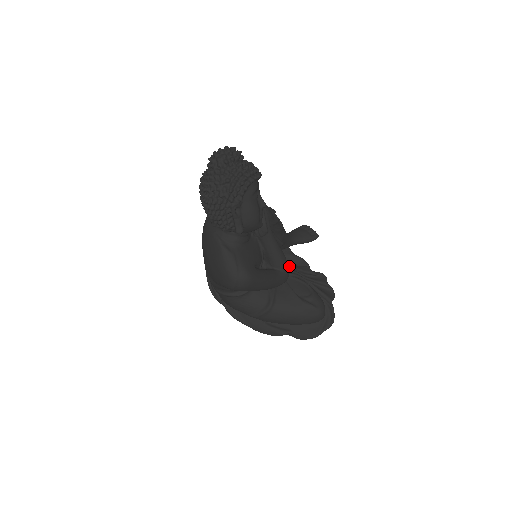
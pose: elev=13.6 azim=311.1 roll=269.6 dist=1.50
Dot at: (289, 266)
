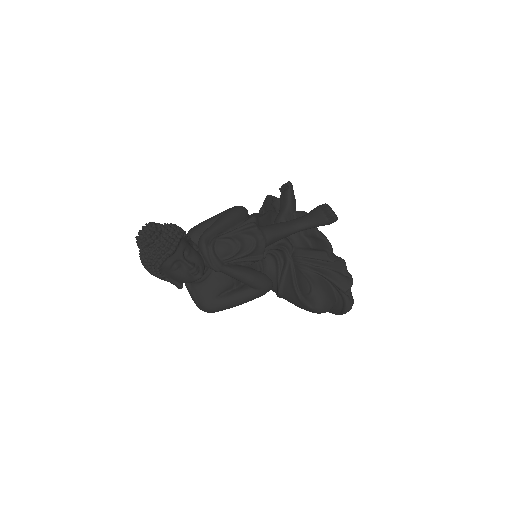
Dot at: (300, 256)
